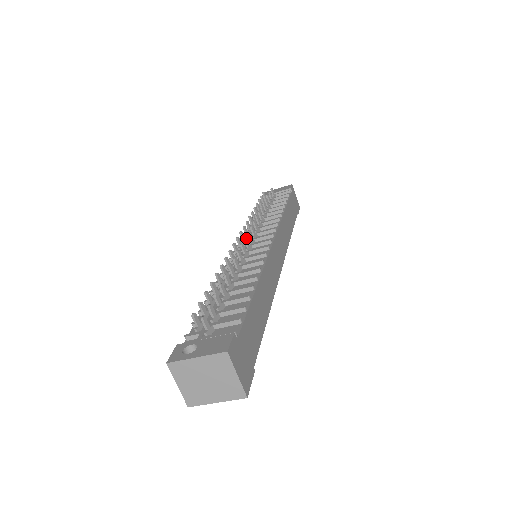
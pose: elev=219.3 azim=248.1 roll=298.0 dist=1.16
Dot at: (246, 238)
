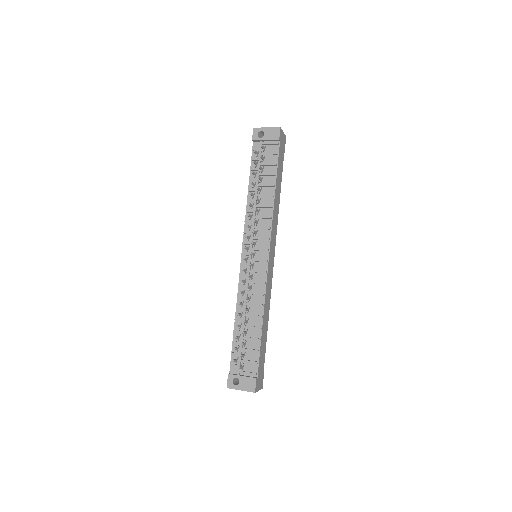
Dot at: (251, 264)
